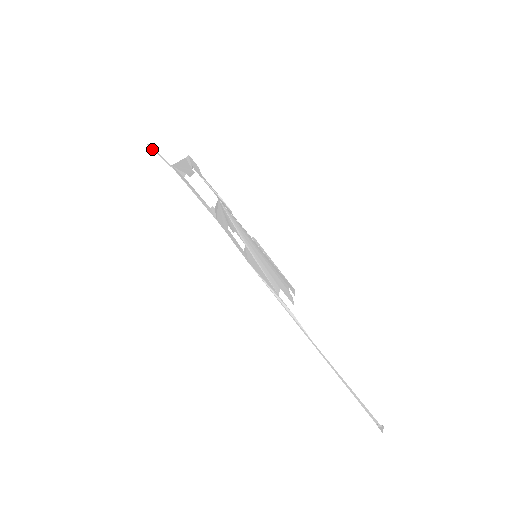
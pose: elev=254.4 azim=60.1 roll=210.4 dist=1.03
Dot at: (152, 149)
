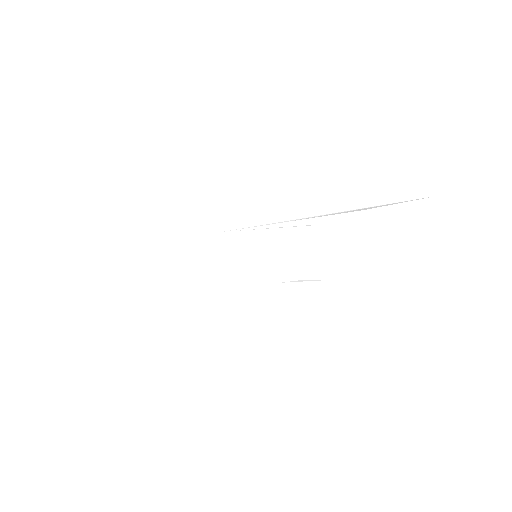
Dot at: occluded
